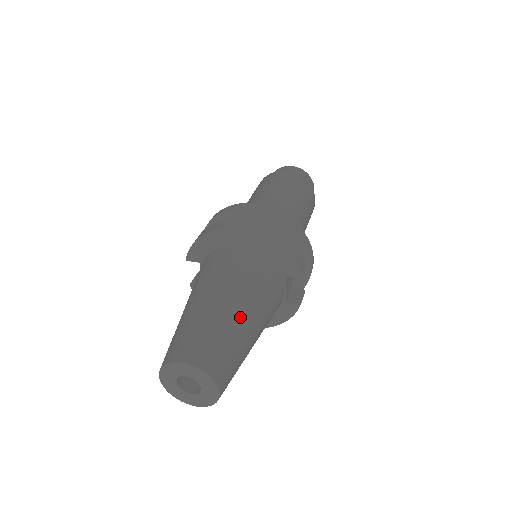
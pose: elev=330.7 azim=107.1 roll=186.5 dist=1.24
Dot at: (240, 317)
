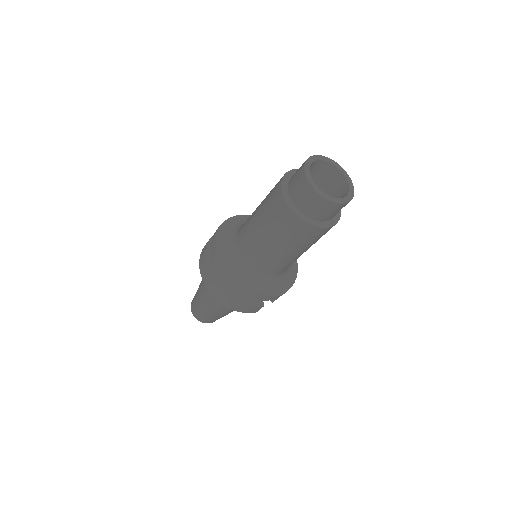
Dot at: (216, 313)
